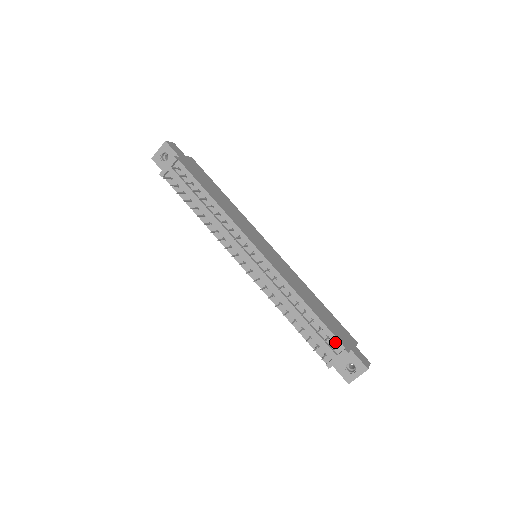
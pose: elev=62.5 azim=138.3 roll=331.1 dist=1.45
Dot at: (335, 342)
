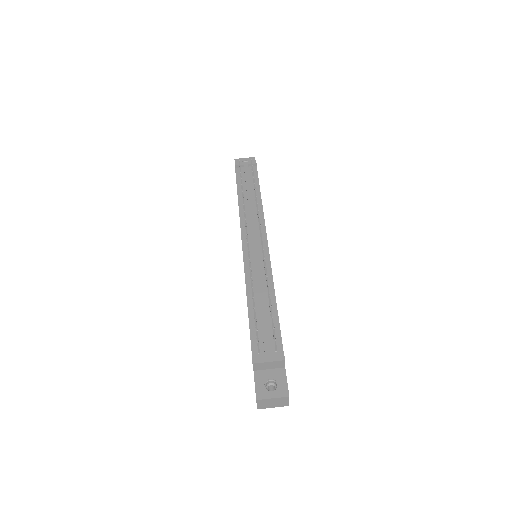
Dot at: (278, 346)
